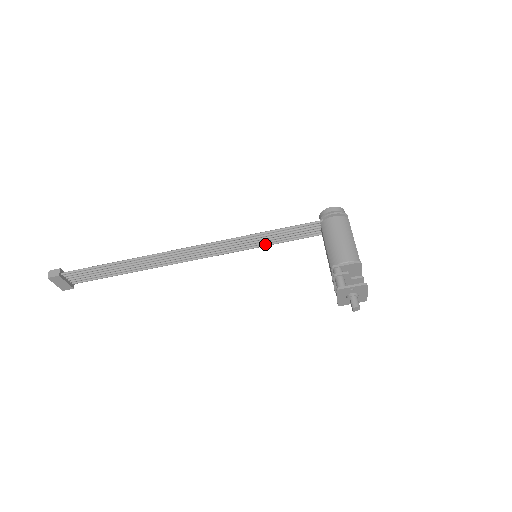
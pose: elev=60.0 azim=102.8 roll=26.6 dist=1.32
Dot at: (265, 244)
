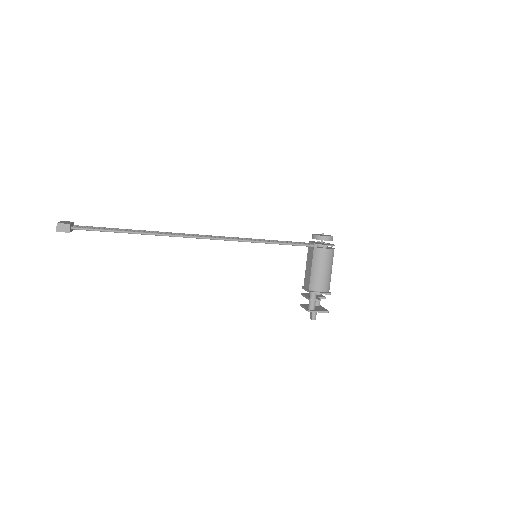
Dot at: occluded
